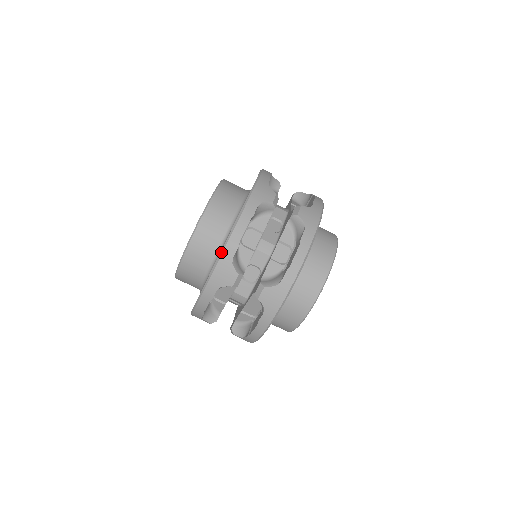
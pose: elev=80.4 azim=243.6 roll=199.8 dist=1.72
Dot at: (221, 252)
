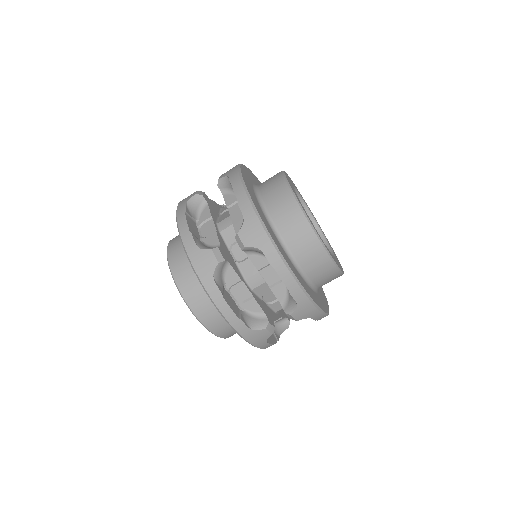
Dot at: (238, 334)
